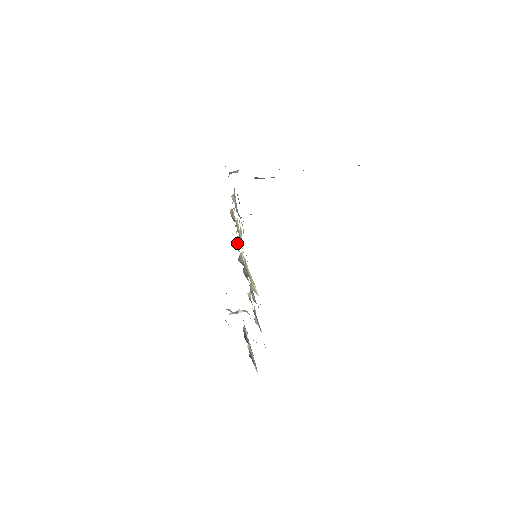
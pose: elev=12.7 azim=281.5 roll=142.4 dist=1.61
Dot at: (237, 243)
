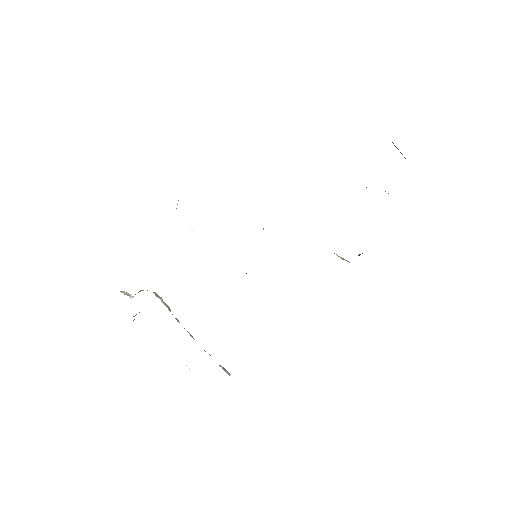
Dot at: occluded
